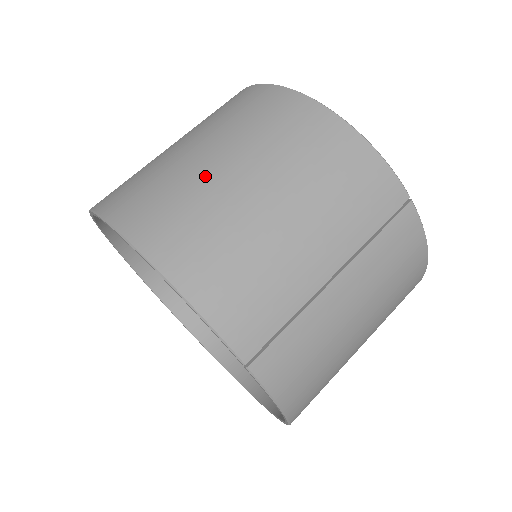
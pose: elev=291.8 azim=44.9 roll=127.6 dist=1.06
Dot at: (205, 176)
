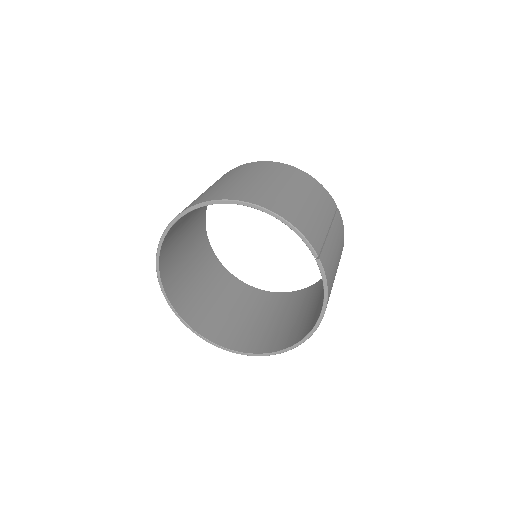
Dot at: (263, 184)
